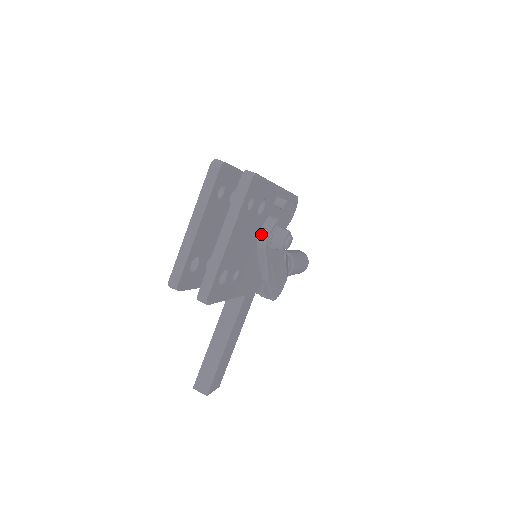
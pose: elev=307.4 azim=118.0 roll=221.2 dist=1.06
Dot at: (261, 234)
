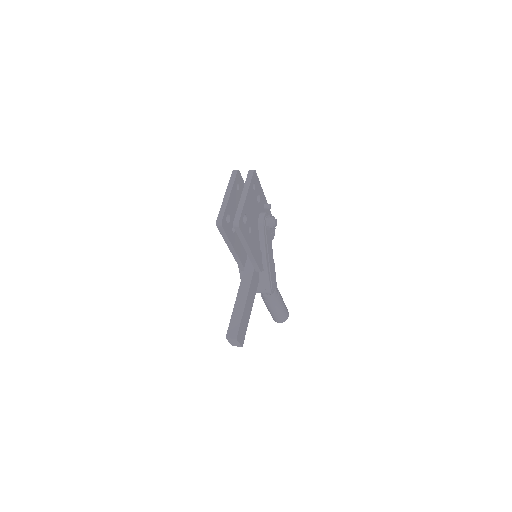
Dot at: (260, 217)
